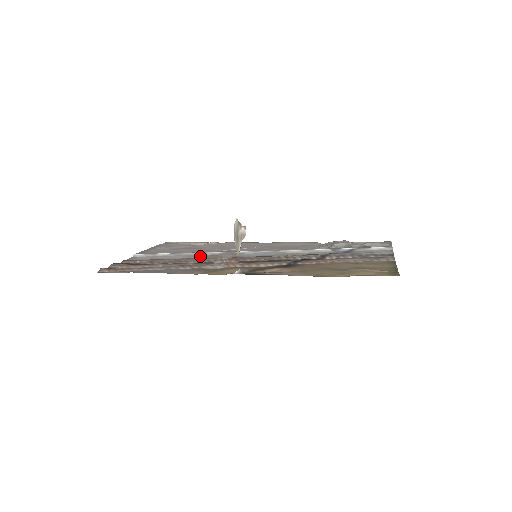
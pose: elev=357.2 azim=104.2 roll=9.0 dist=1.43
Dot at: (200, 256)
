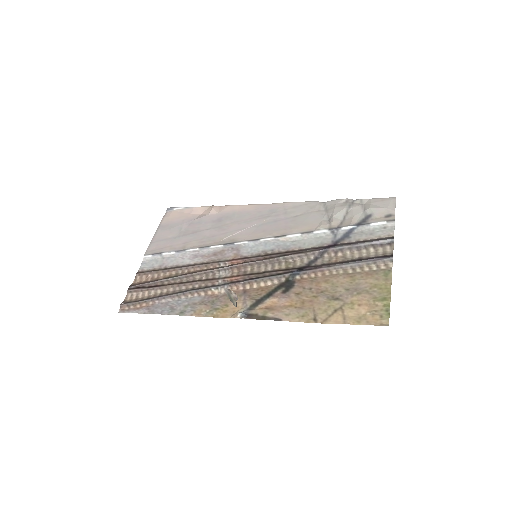
Dot at: (204, 256)
